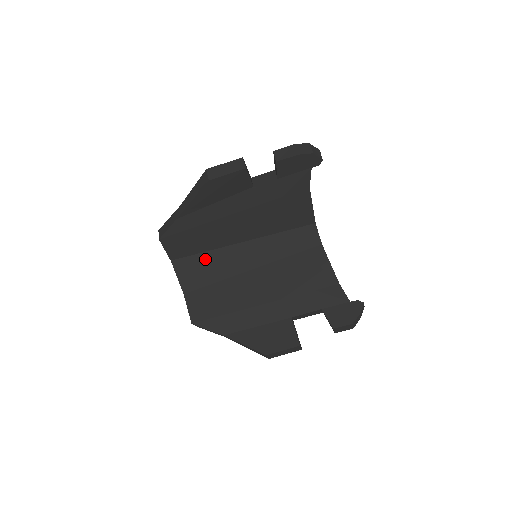
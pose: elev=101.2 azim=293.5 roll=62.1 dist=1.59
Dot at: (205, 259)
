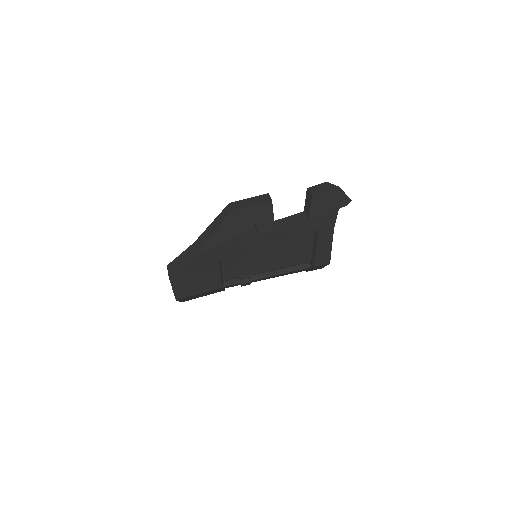
Dot at: occluded
